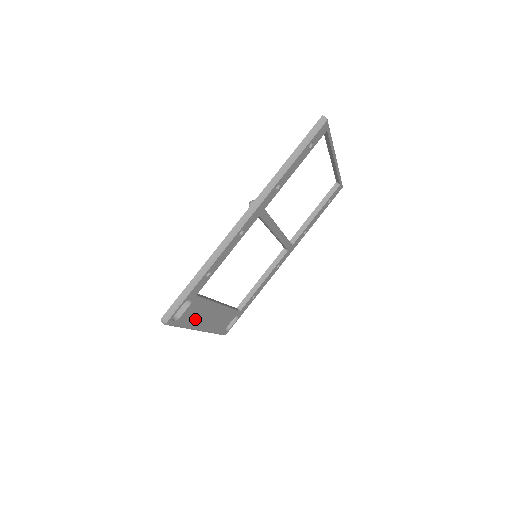
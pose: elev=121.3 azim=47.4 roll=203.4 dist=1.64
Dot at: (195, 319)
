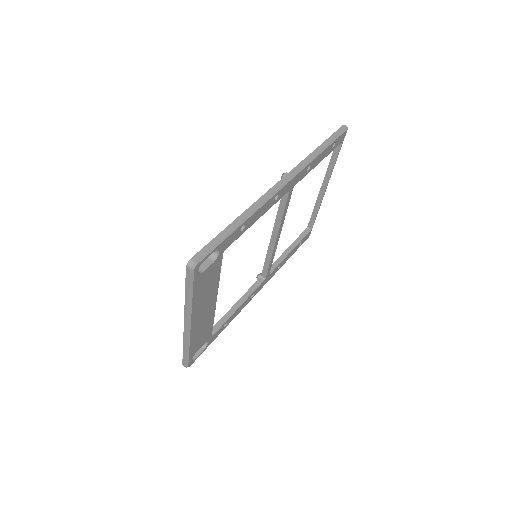
Dot at: (201, 296)
